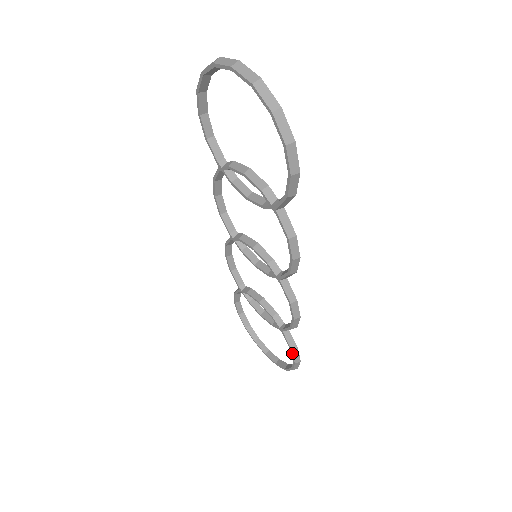
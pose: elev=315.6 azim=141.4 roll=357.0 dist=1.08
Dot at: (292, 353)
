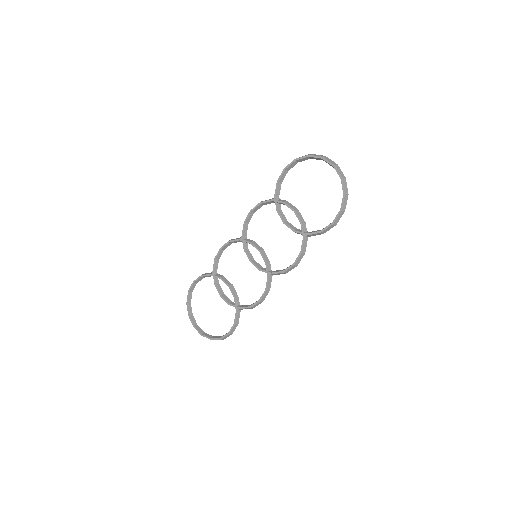
Dot at: (234, 326)
